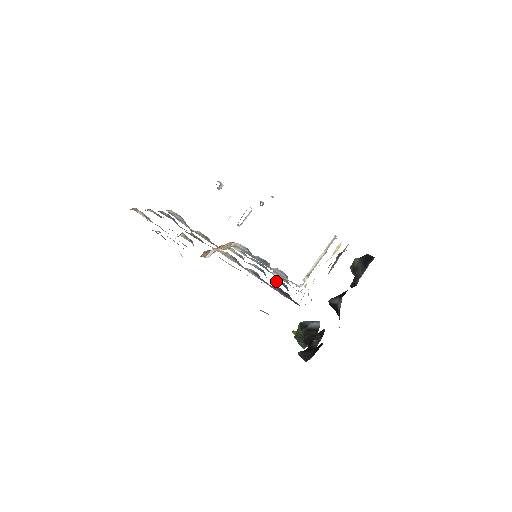
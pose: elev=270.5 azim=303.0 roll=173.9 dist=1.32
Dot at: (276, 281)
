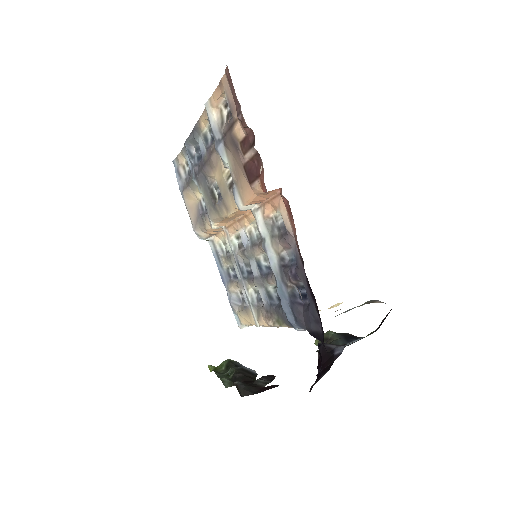
Dot at: (268, 291)
